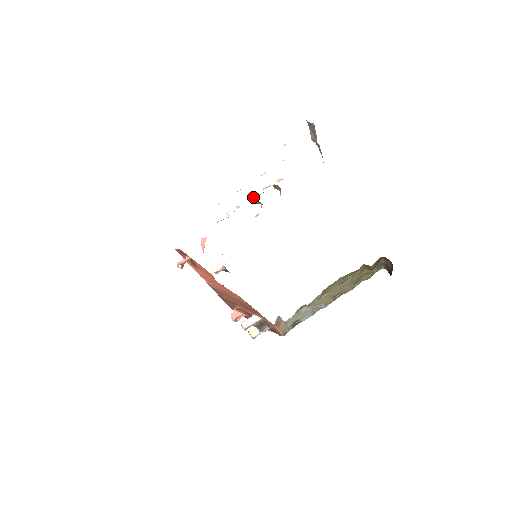
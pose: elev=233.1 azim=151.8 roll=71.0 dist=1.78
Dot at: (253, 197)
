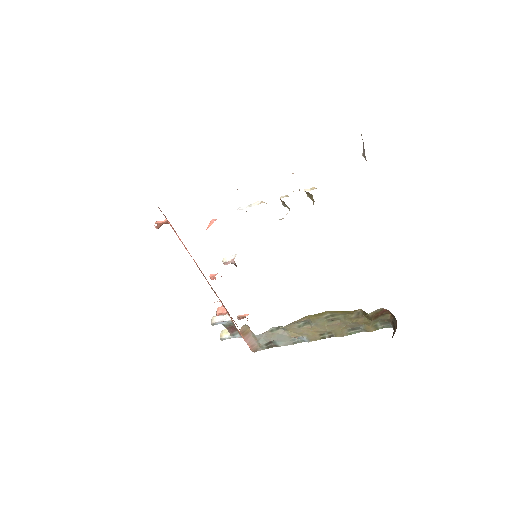
Dot at: (281, 197)
